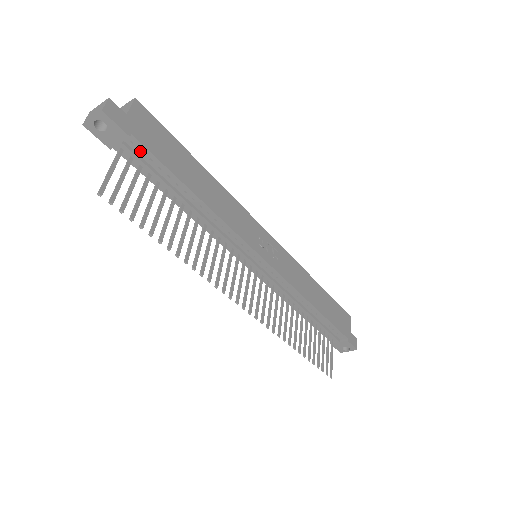
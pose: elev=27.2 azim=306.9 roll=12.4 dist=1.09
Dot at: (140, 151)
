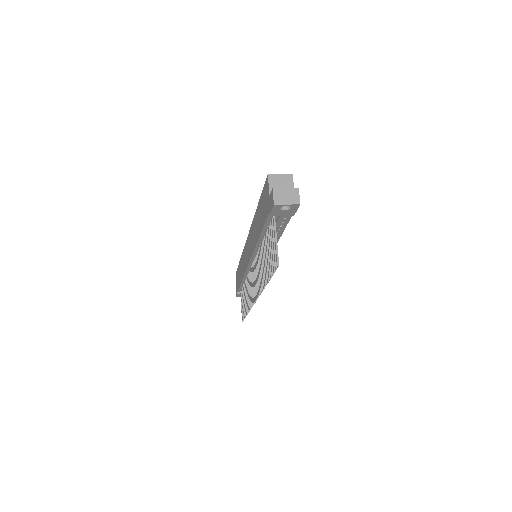
Dot at: (284, 218)
